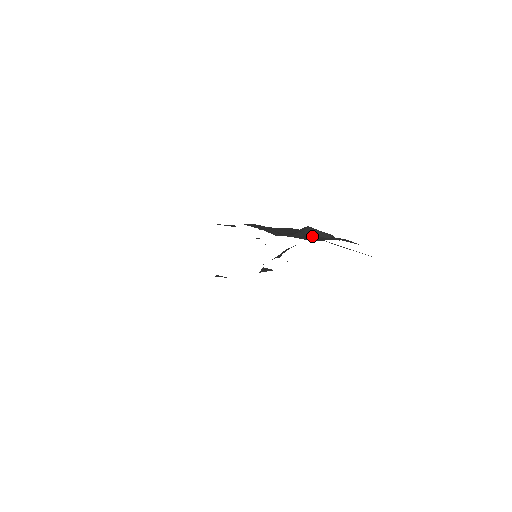
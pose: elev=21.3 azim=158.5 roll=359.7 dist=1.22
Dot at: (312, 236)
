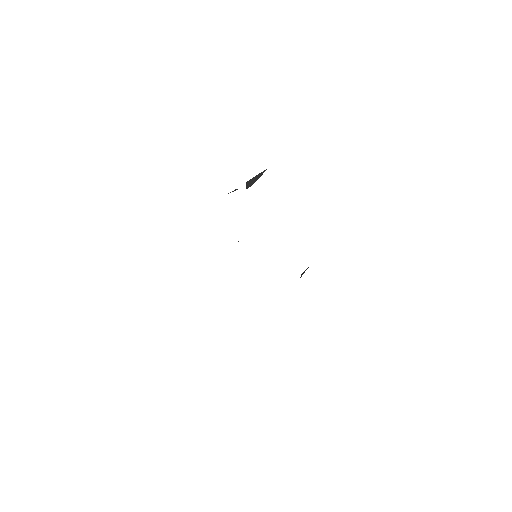
Dot at: (251, 184)
